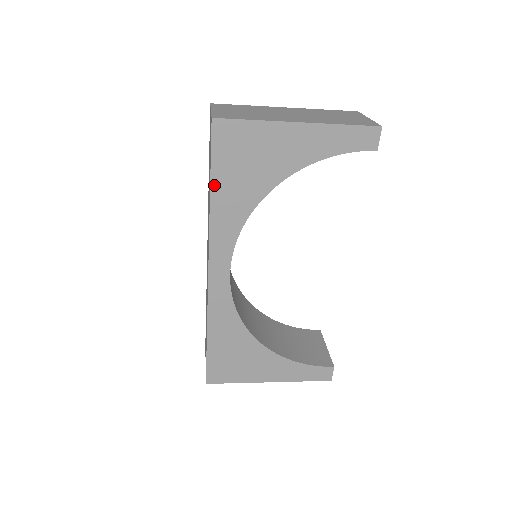
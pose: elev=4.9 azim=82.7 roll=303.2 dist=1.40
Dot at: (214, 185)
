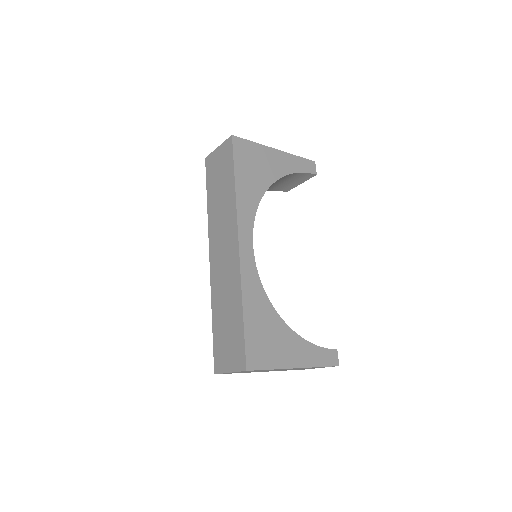
Dot at: (237, 176)
